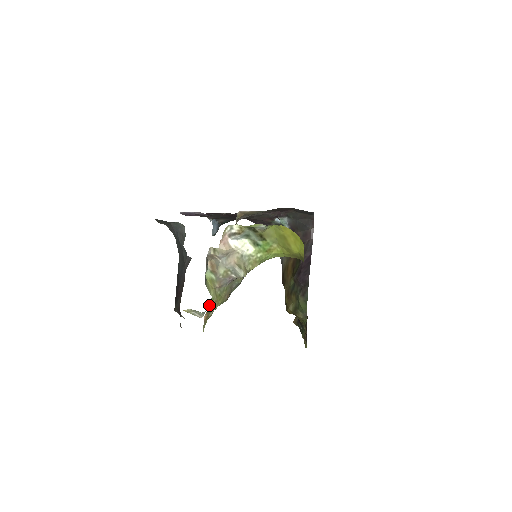
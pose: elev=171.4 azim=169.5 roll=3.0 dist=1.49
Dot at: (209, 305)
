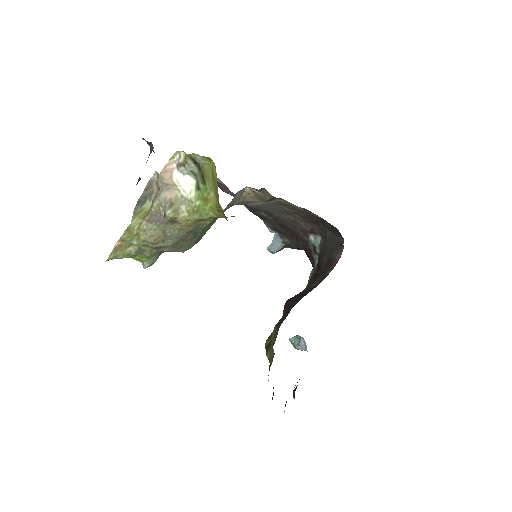
Dot at: (127, 233)
